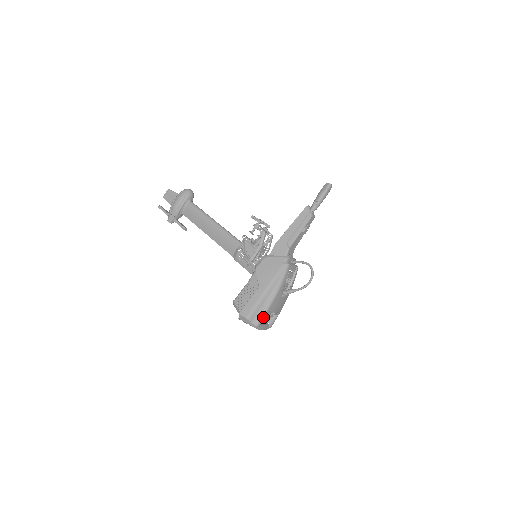
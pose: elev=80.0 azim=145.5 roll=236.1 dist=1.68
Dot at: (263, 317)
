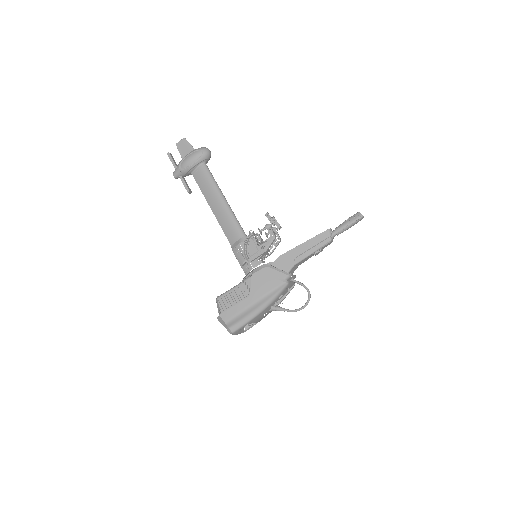
Dot at: (242, 326)
